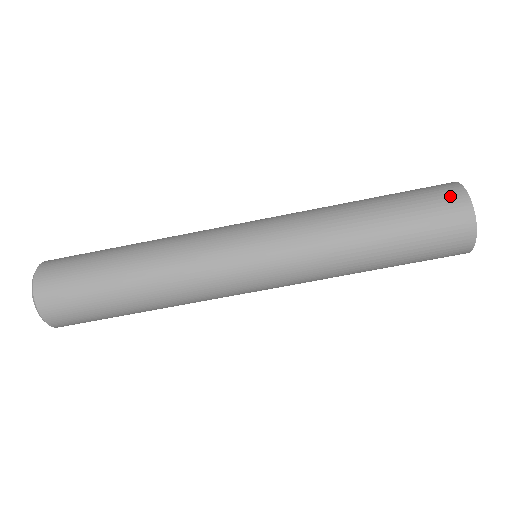
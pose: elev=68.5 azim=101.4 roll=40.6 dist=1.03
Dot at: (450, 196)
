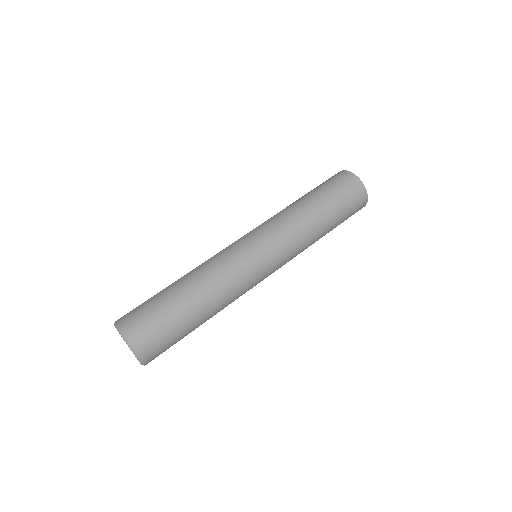
Dot at: occluded
